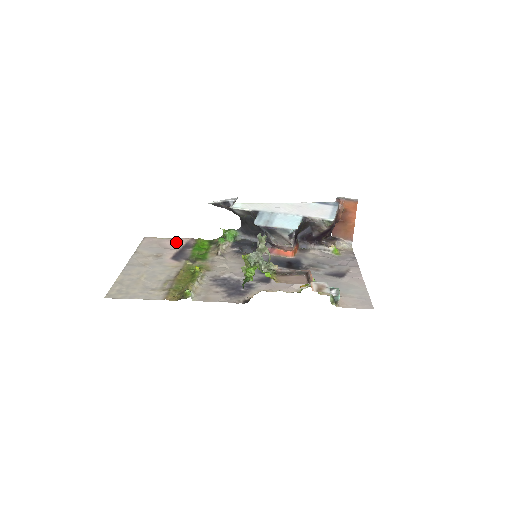
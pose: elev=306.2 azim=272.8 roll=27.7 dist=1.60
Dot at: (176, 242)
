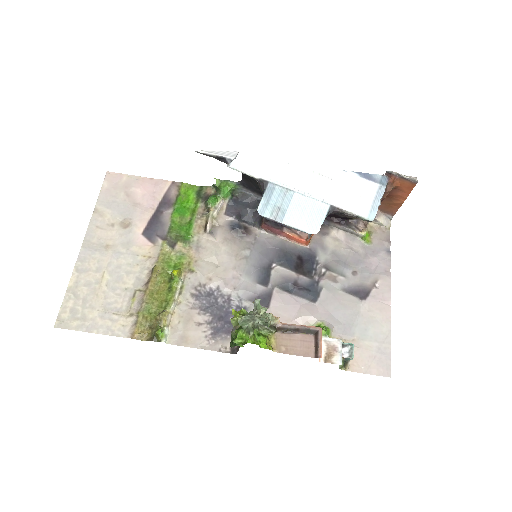
Dot at: (151, 190)
